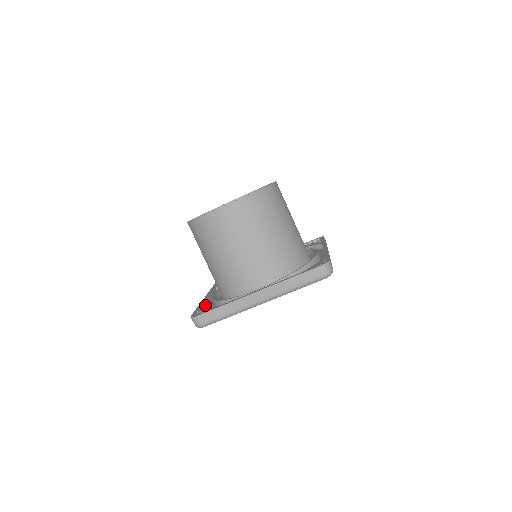
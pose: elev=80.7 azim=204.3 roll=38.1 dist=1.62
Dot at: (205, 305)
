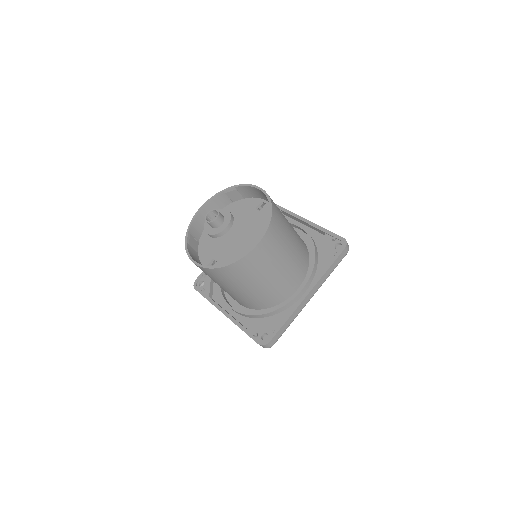
Dot at: occluded
